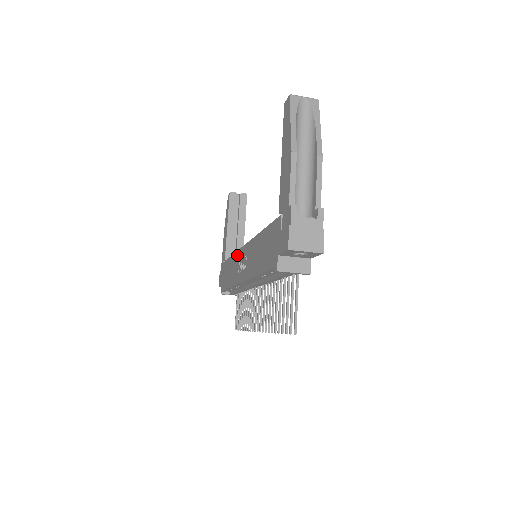
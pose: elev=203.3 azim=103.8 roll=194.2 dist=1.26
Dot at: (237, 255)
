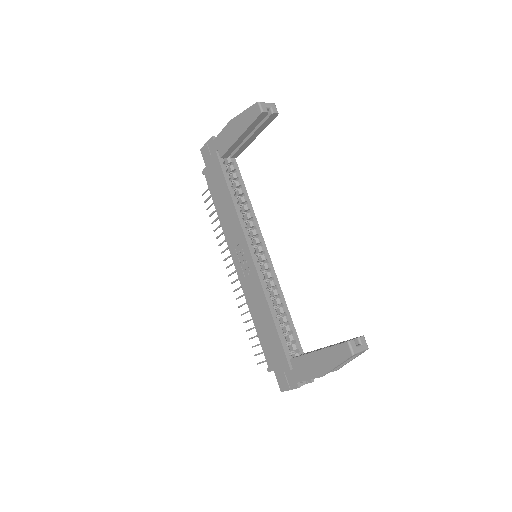
Dot at: (240, 232)
